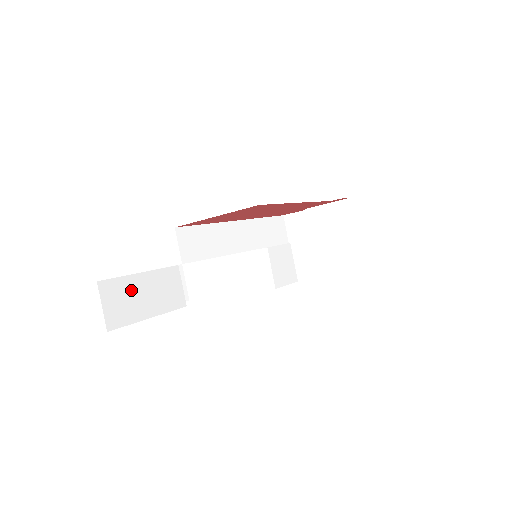
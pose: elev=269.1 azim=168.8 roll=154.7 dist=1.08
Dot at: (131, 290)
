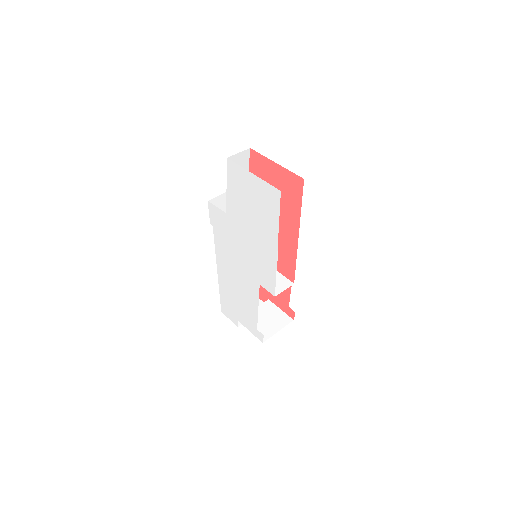
Dot at: occluded
